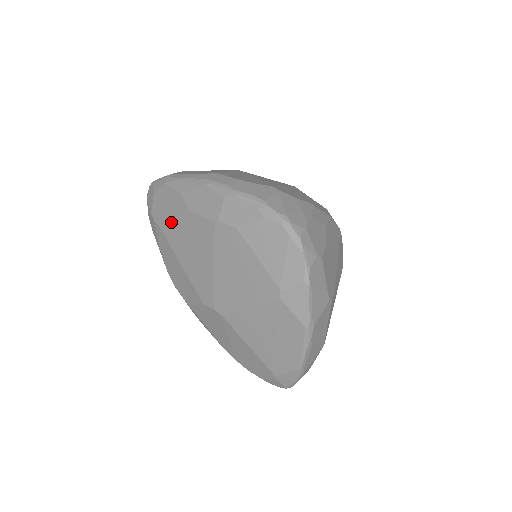
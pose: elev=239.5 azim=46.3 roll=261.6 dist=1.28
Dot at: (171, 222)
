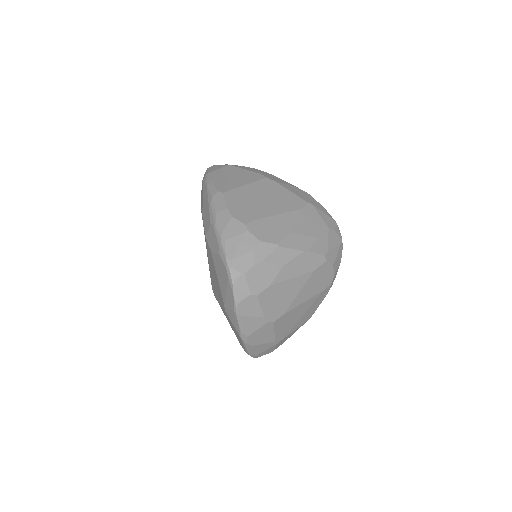
Dot at: occluded
